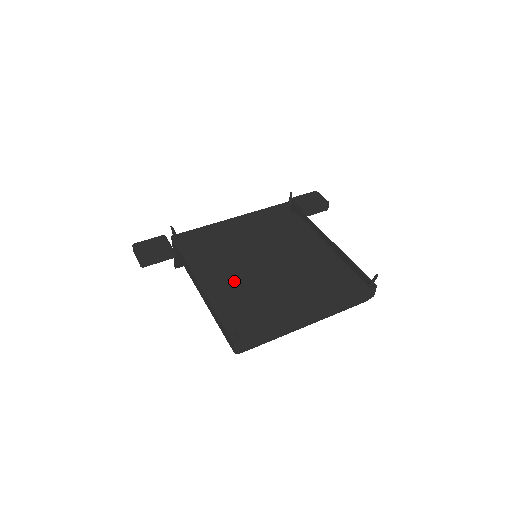
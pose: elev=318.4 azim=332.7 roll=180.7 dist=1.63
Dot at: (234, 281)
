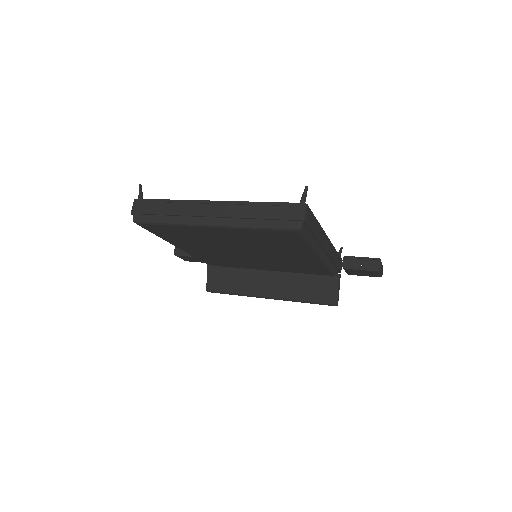
Dot at: occluded
